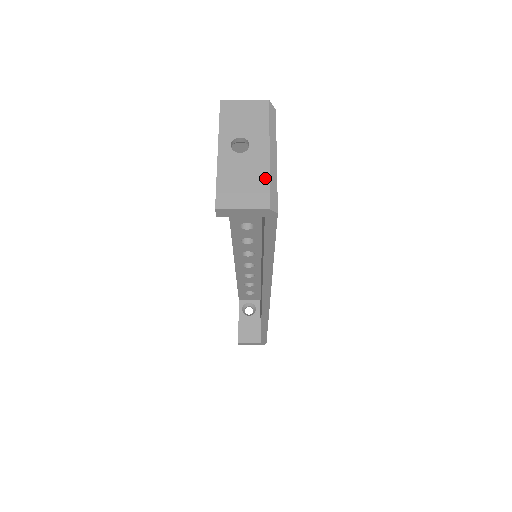
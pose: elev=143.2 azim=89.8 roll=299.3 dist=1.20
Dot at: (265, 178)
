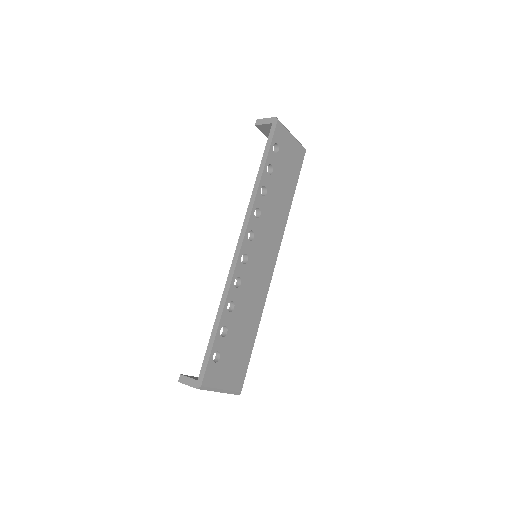
Dot at: occluded
